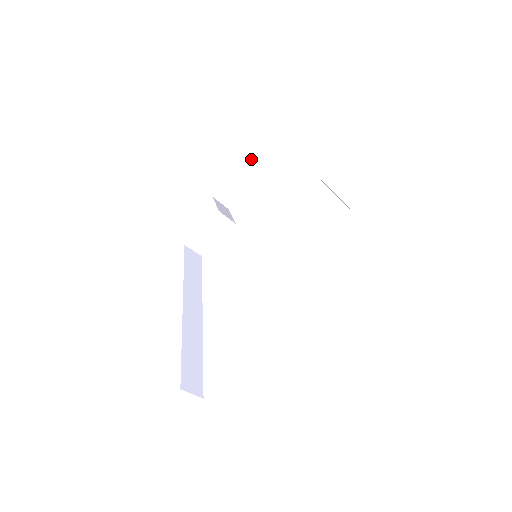
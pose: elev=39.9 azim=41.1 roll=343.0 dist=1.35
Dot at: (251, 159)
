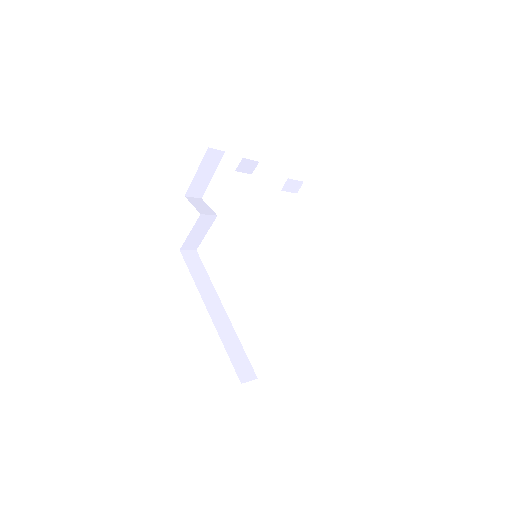
Dot at: (208, 152)
